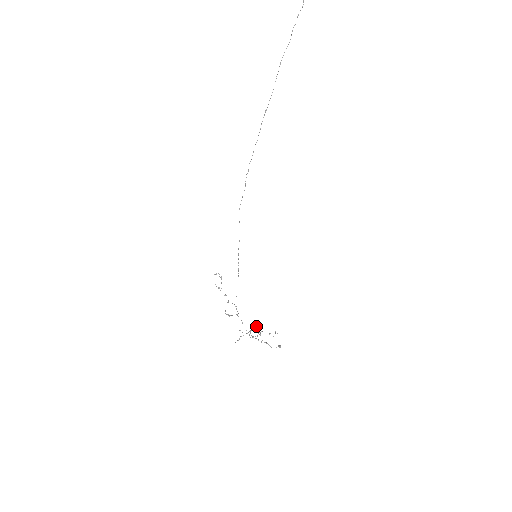
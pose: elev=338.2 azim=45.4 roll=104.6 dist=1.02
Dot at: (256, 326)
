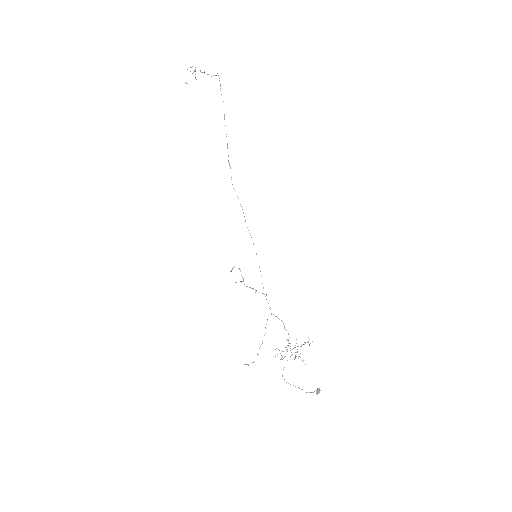
Dot at: (288, 341)
